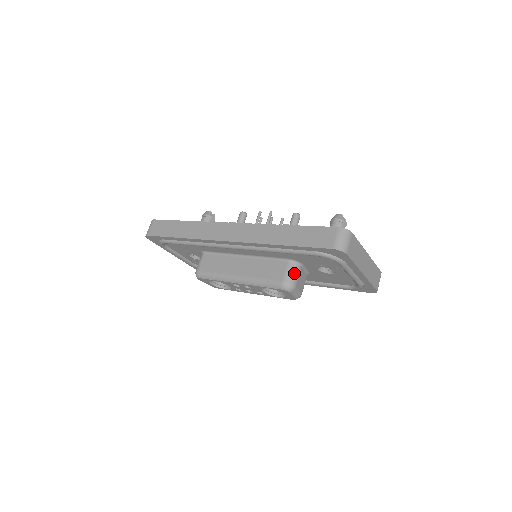
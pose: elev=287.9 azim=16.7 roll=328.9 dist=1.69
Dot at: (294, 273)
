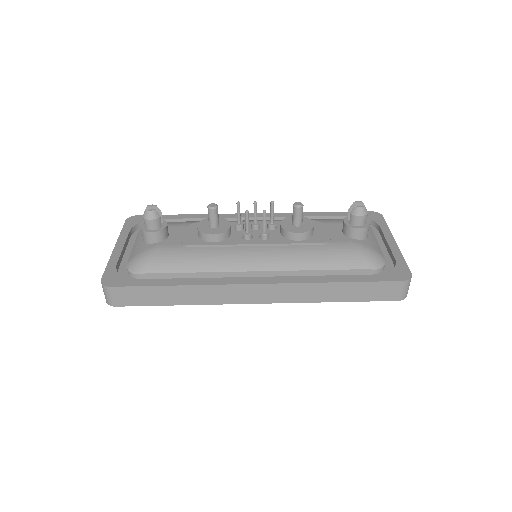
Dot at: occluded
